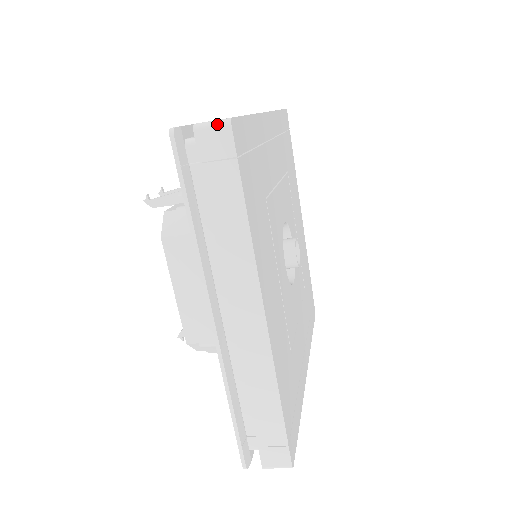
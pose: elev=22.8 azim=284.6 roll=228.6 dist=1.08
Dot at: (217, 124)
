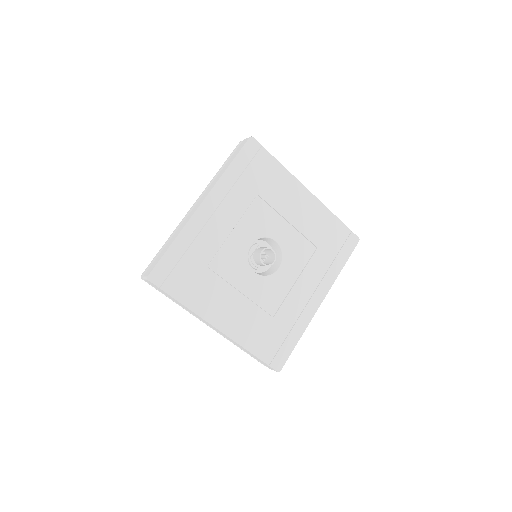
Dot at: (146, 279)
